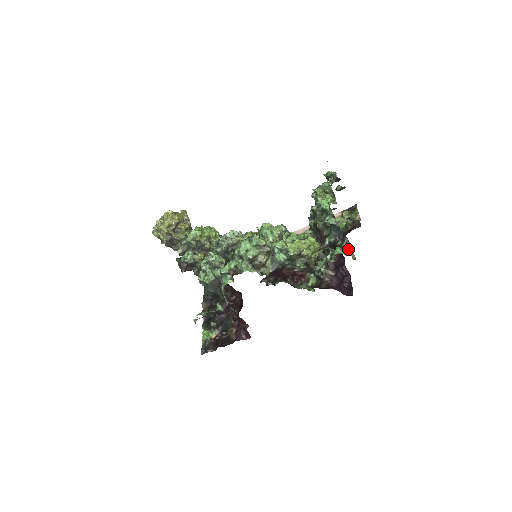
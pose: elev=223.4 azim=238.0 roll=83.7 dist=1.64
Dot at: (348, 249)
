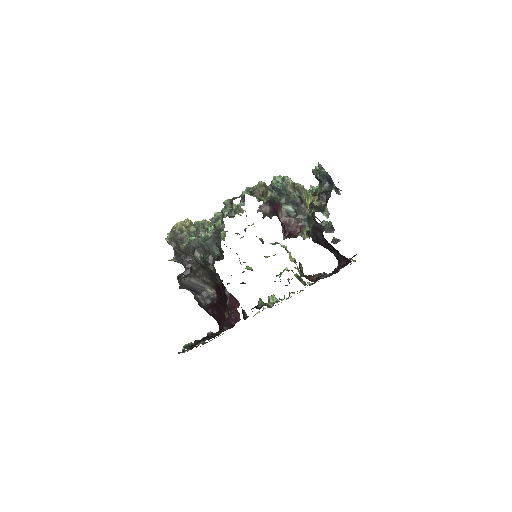
Dot at: occluded
